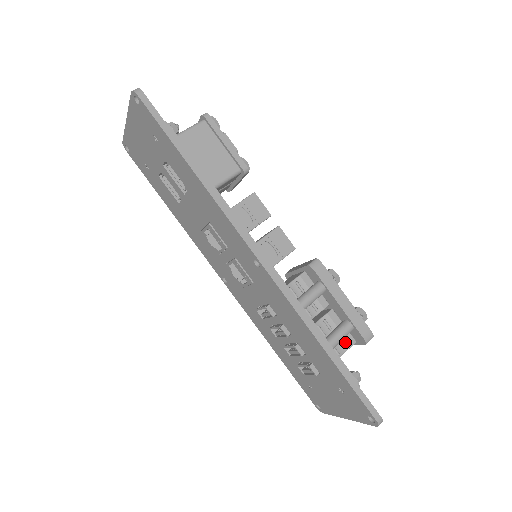
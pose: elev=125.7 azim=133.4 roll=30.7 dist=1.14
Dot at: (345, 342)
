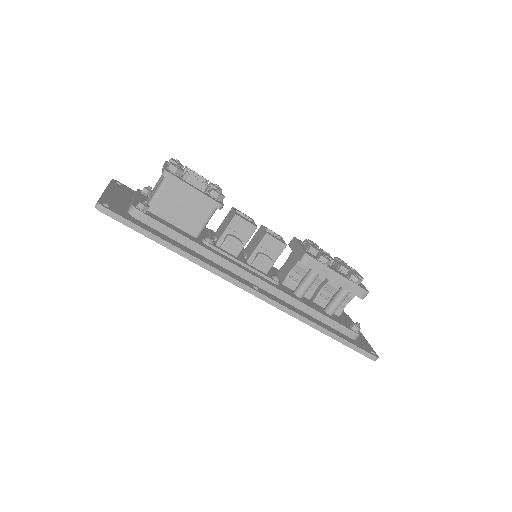
Dot at: (347, 297)
